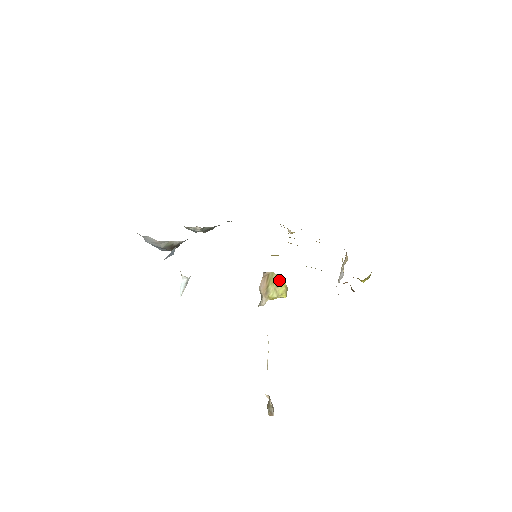
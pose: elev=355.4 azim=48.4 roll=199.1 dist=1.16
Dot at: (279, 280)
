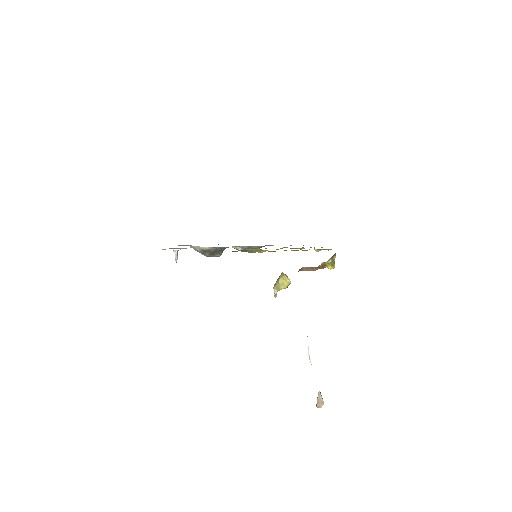
Dot at: (281, 275)
